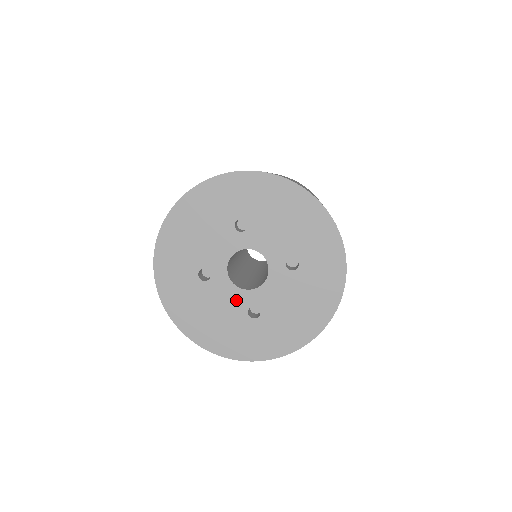
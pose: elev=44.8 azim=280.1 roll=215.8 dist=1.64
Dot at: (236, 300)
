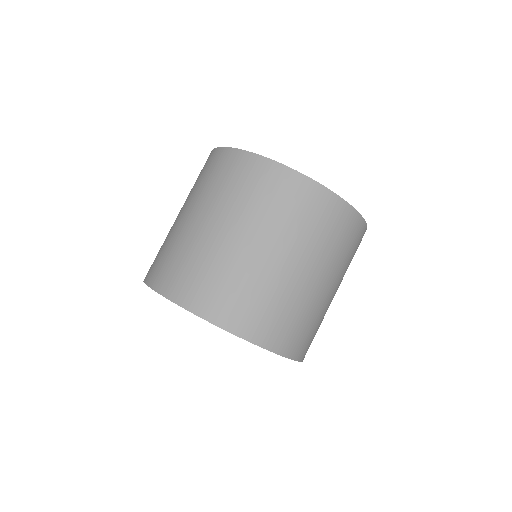
Dot at: occluded
